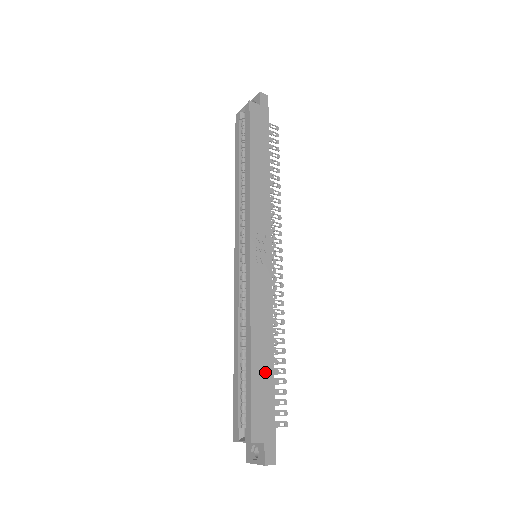
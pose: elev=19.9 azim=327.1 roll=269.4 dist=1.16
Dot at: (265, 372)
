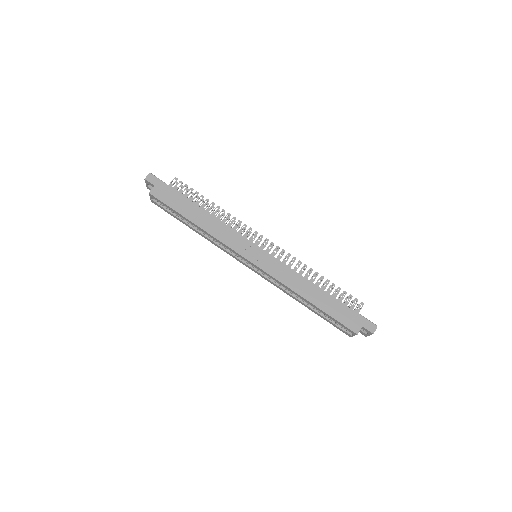
Dot at: (327, 301)
